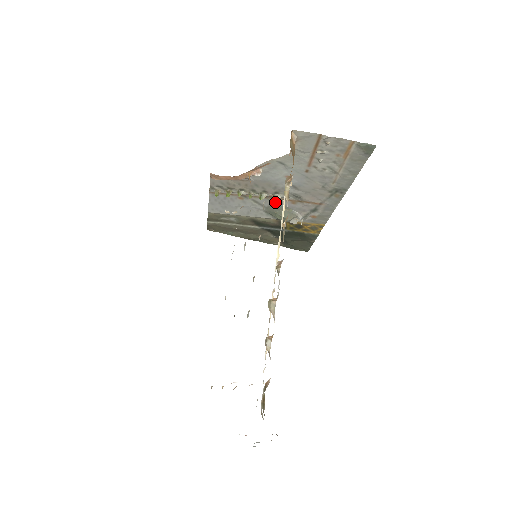
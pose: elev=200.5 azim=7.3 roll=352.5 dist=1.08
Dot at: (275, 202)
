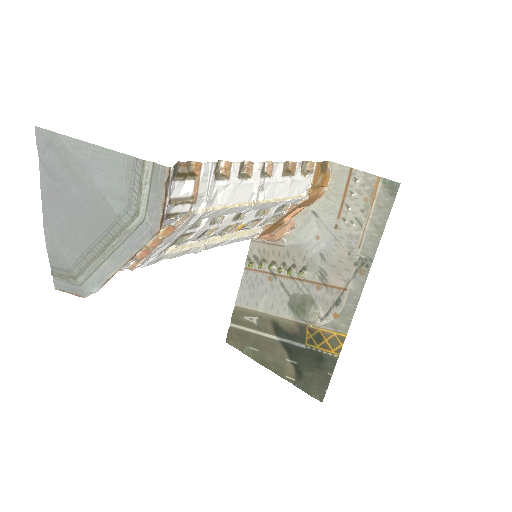
Dot at: (301, 287)
